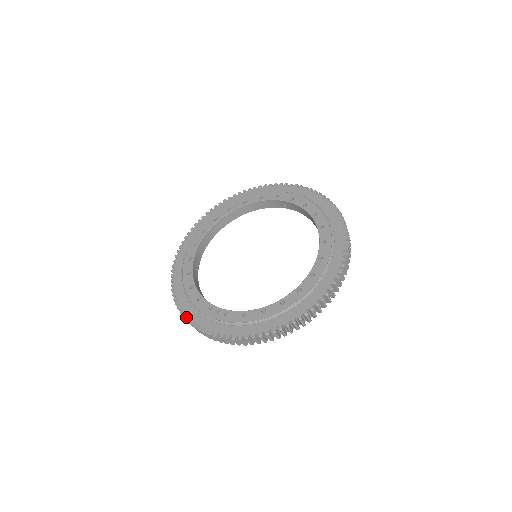
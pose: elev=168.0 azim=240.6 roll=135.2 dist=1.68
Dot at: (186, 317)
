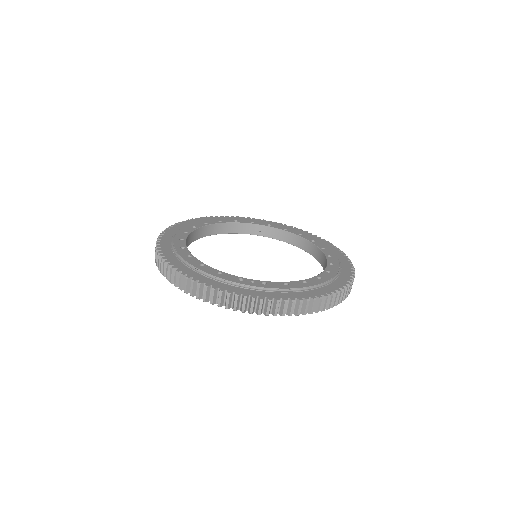
Dot at: (208, 288)
